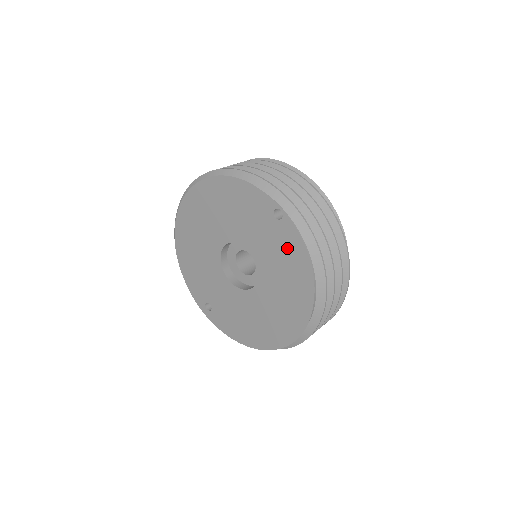
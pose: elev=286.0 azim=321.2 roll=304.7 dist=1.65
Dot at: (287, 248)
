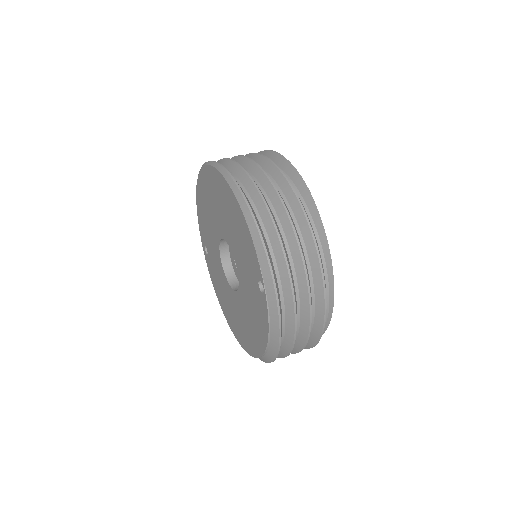
Dot at: (258, 311)
